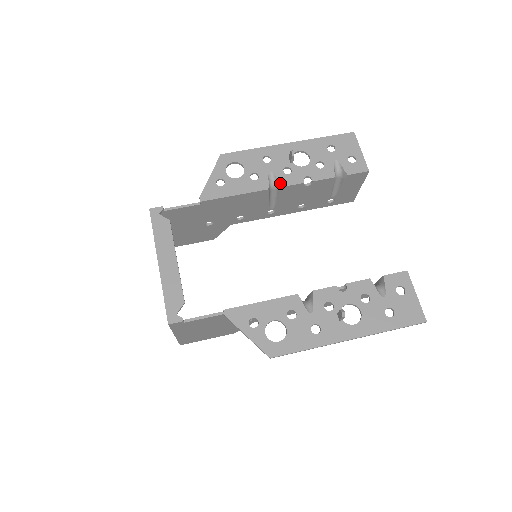
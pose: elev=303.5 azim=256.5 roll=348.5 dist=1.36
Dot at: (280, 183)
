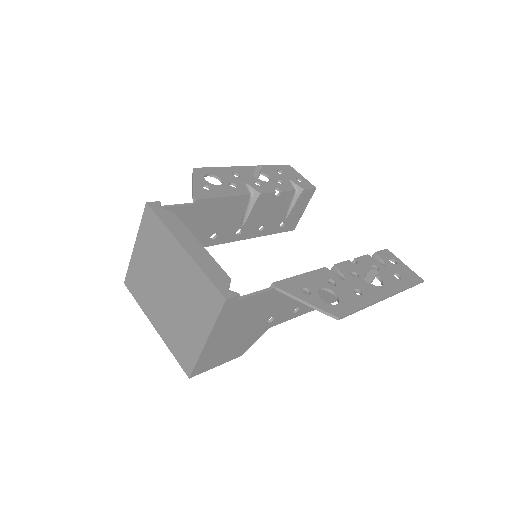
Dot at: (257, 191)
